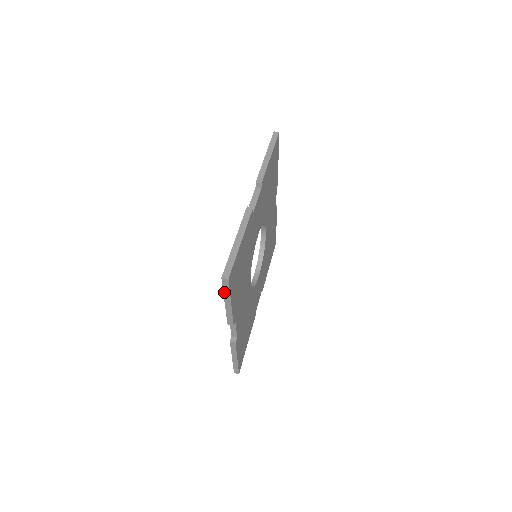
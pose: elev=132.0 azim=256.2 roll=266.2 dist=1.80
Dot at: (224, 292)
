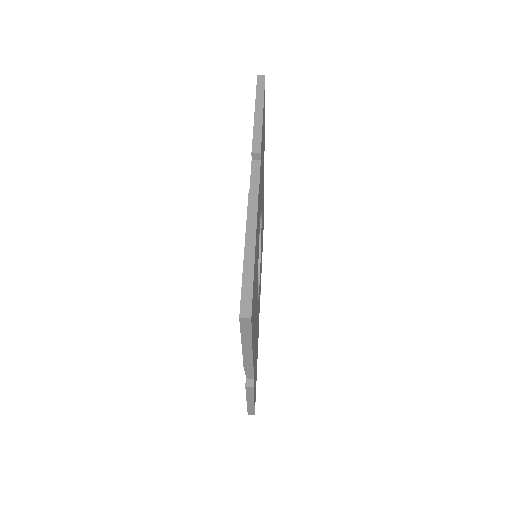
Dot at: (242, 335)
